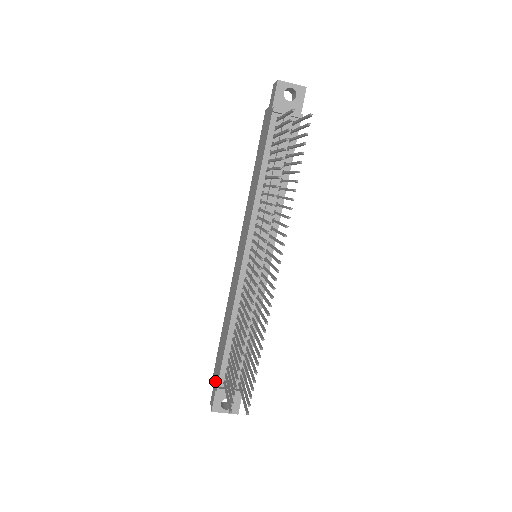
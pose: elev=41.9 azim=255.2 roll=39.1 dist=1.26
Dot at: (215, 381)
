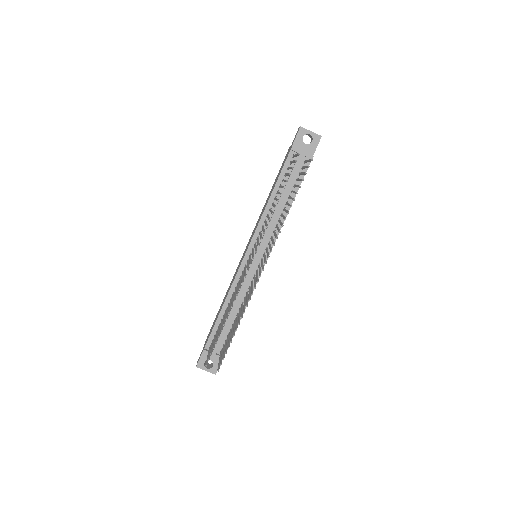
Dot at: (204, 345)
